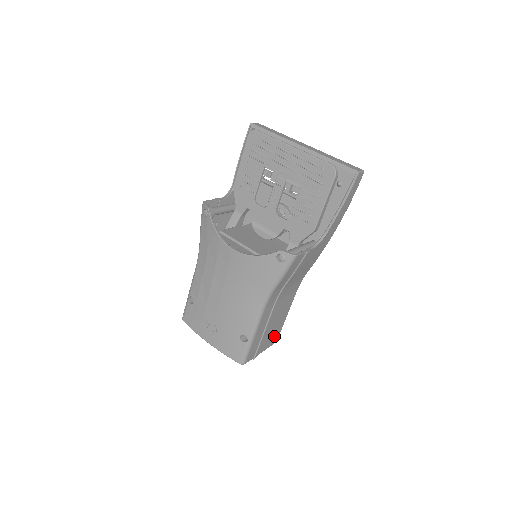
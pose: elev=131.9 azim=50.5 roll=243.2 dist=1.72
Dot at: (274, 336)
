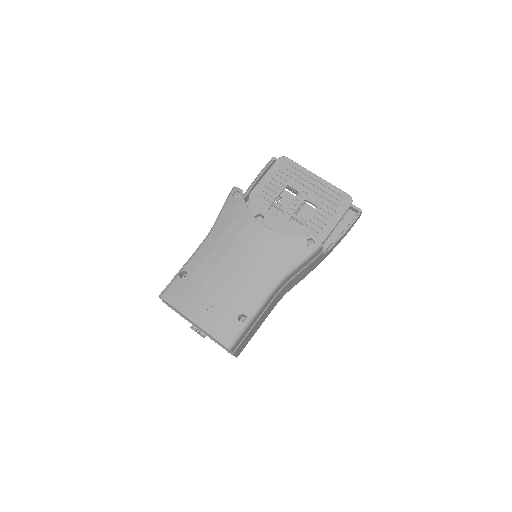
Dot at: (244, 345)
